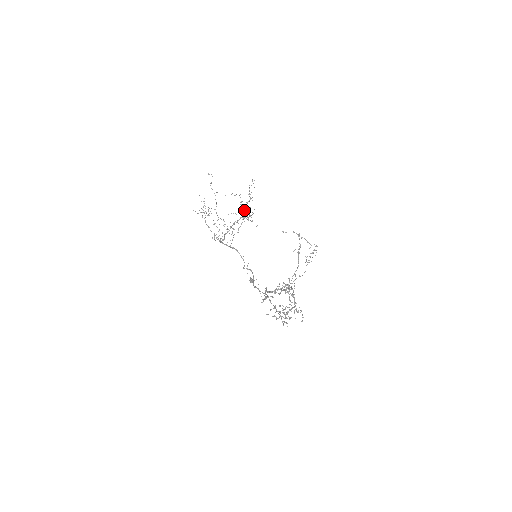
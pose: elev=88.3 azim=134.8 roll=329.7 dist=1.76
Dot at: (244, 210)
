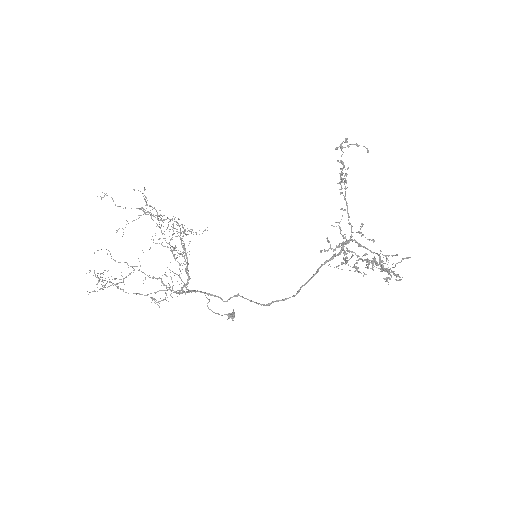
Dot at: (173, 223)
